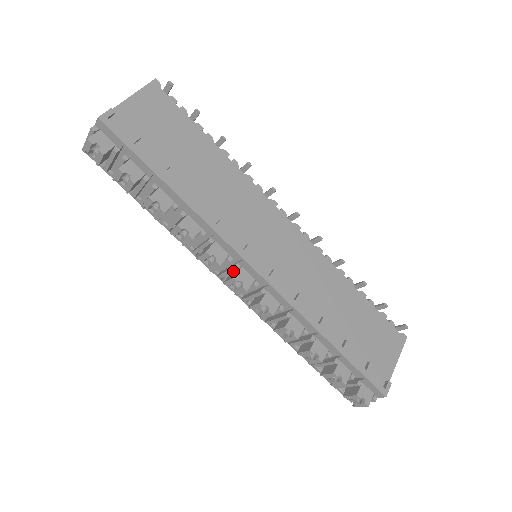
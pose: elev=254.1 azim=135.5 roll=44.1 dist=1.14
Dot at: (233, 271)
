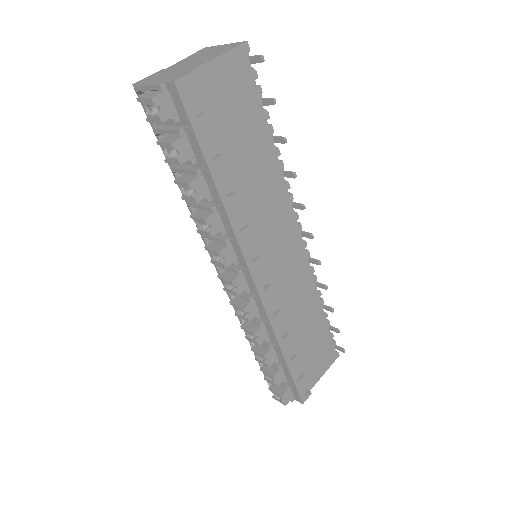
Dot at: (233, 271)
